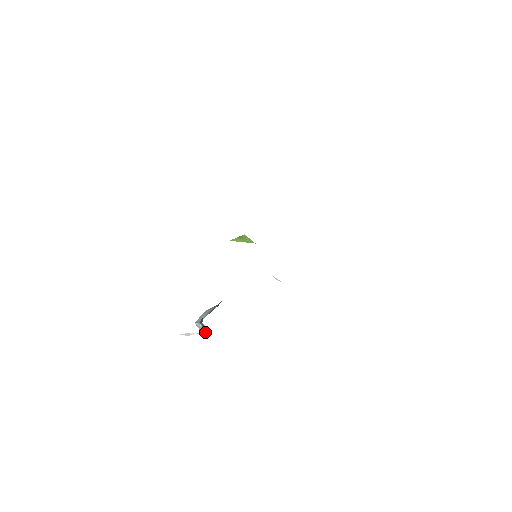
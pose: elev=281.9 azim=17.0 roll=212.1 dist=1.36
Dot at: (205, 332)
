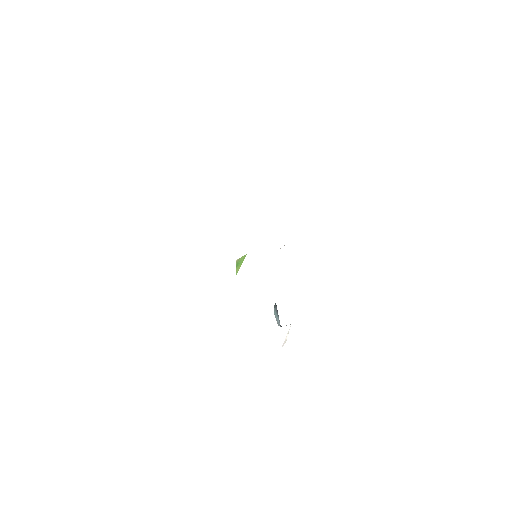
Dot at: occluded
